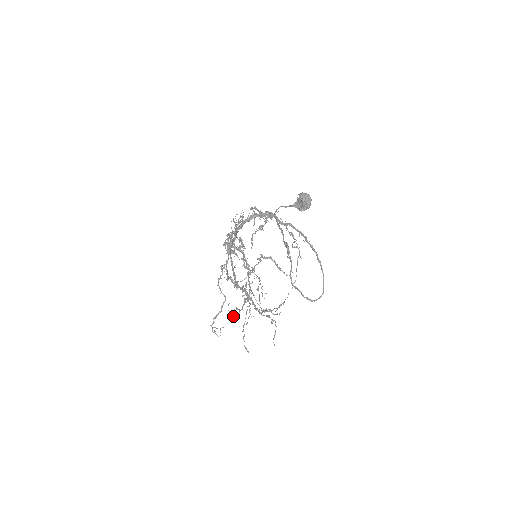
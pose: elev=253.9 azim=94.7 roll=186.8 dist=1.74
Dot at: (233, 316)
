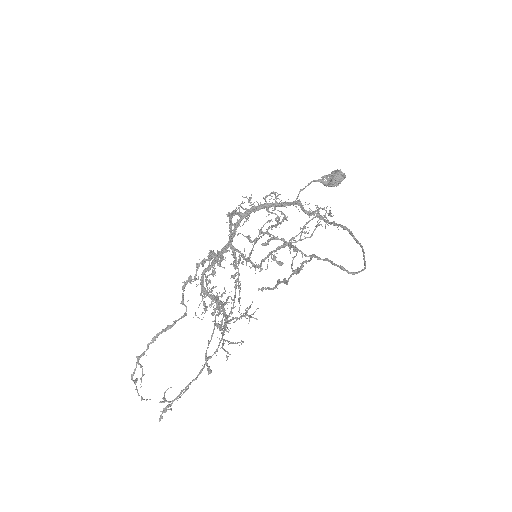
Dot at: (170, 401)
